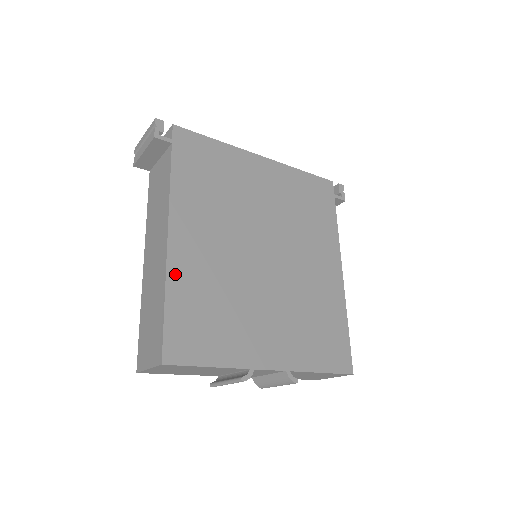
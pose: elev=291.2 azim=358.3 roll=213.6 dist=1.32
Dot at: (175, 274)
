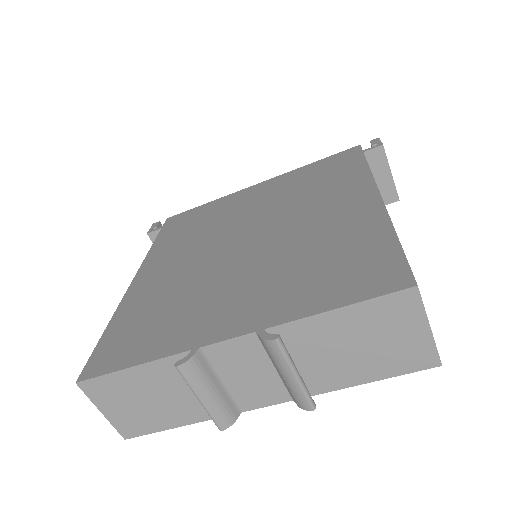
Dot at: (127, 304)
